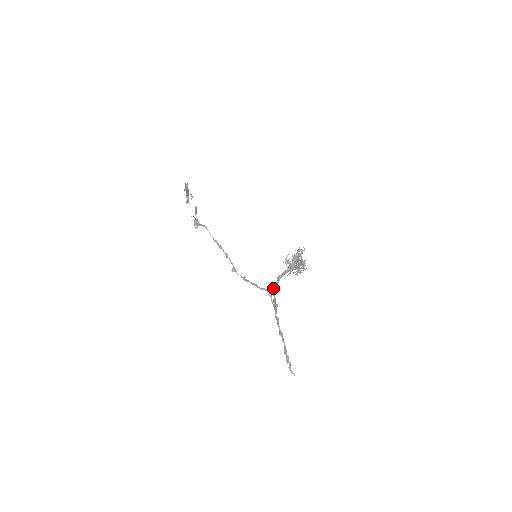
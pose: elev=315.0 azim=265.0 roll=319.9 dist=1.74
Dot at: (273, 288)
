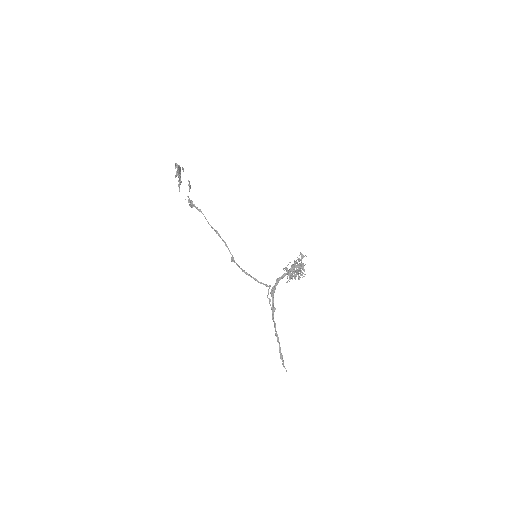
Dot at: (272, 292)
